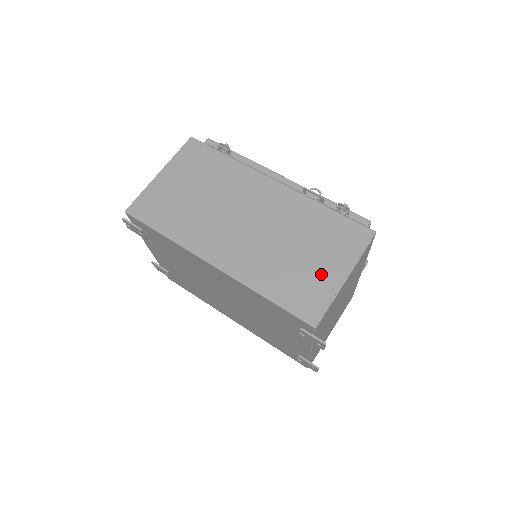
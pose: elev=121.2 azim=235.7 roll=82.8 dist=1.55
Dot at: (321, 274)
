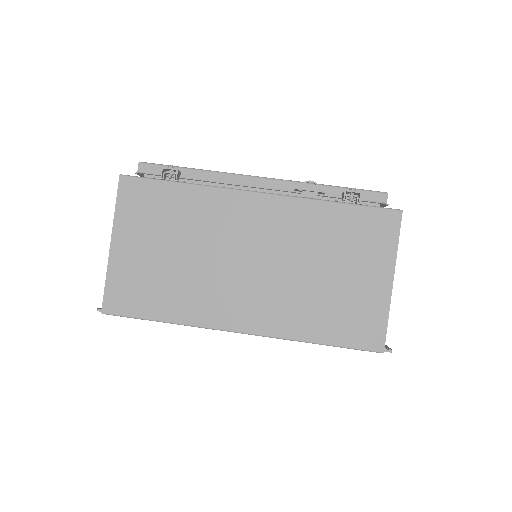
Dot at: (363, 290)
